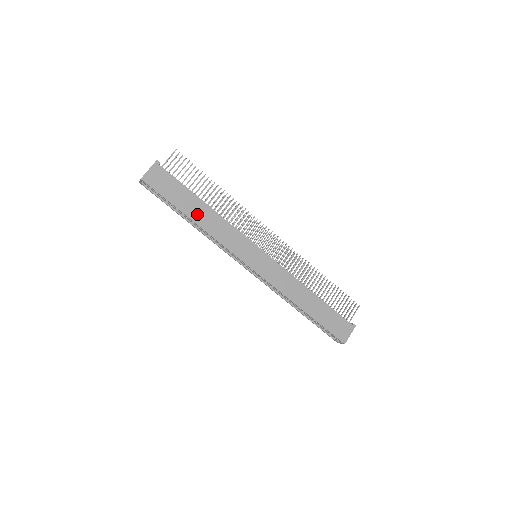
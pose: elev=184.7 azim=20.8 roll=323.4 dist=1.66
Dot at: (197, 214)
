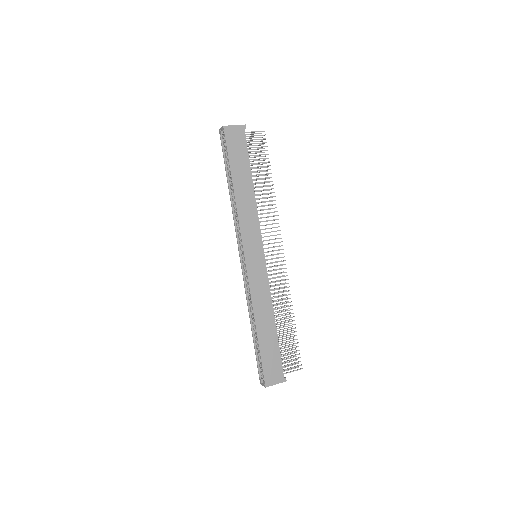
Dot at: (240, 185)
